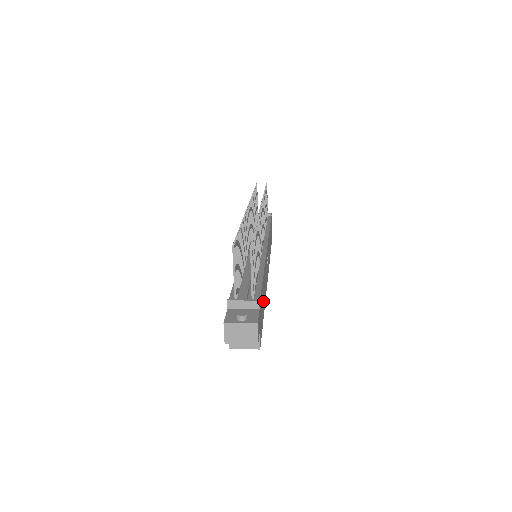
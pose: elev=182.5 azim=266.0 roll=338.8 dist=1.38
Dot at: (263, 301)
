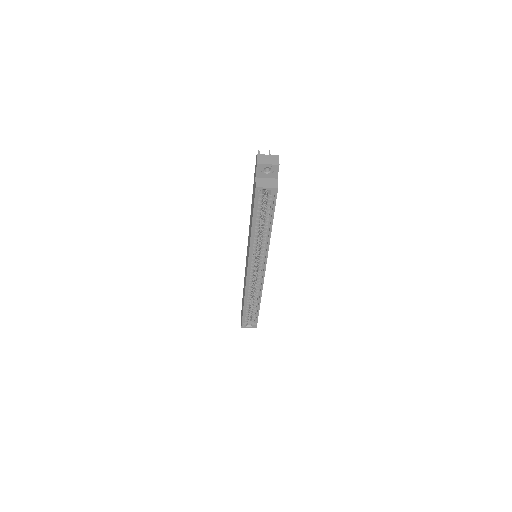
Dot at: occluded
